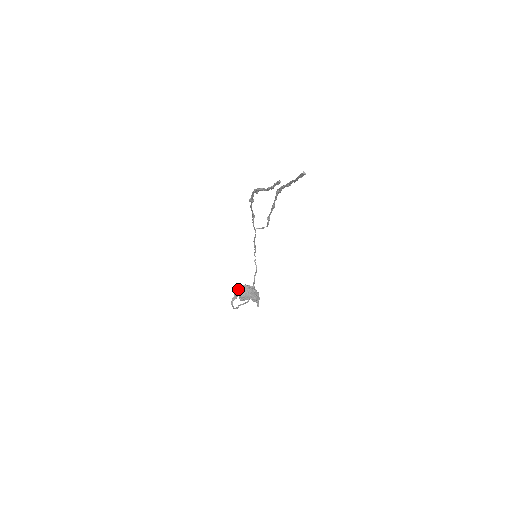
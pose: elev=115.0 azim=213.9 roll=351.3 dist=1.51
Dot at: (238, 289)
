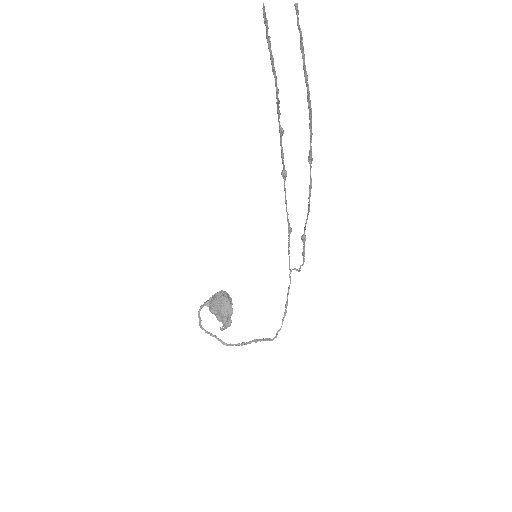
Dot at: occluded
